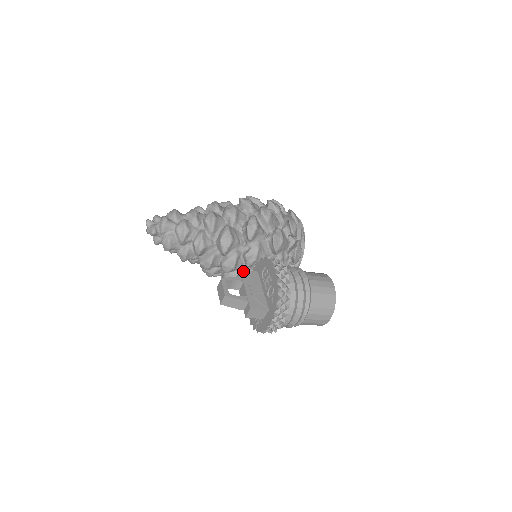
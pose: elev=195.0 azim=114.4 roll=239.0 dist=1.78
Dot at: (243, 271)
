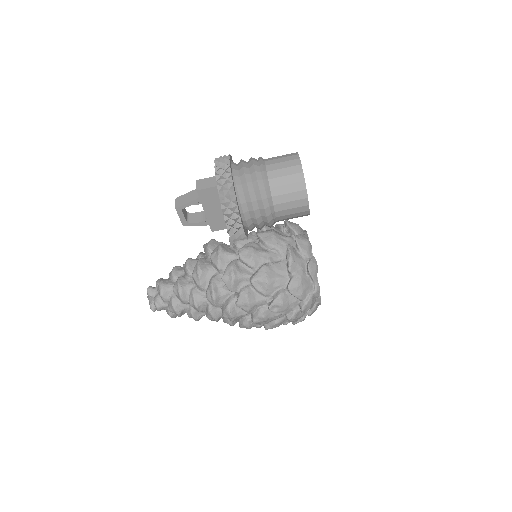
Dot at: occluded
